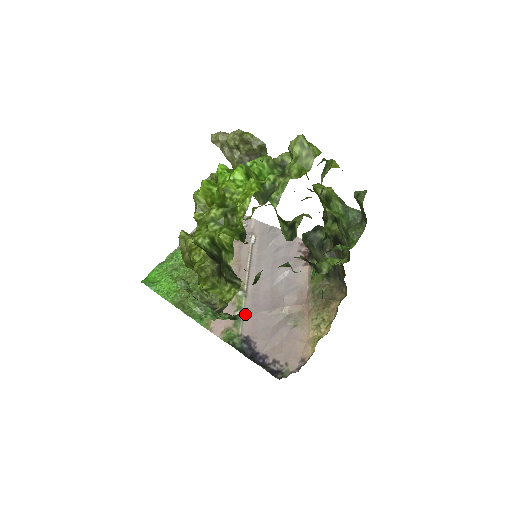
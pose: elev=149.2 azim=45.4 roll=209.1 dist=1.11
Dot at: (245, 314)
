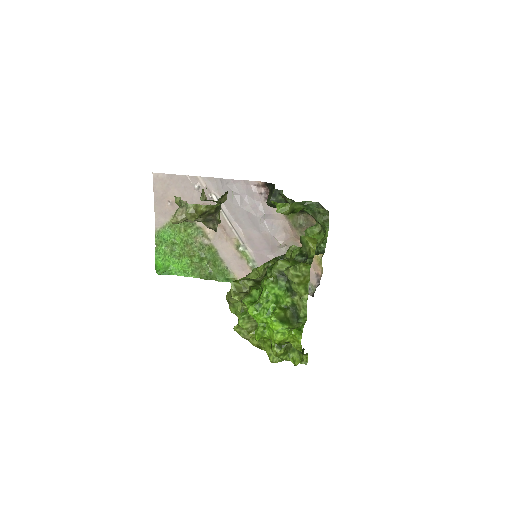
Dot at: (256, 262)
